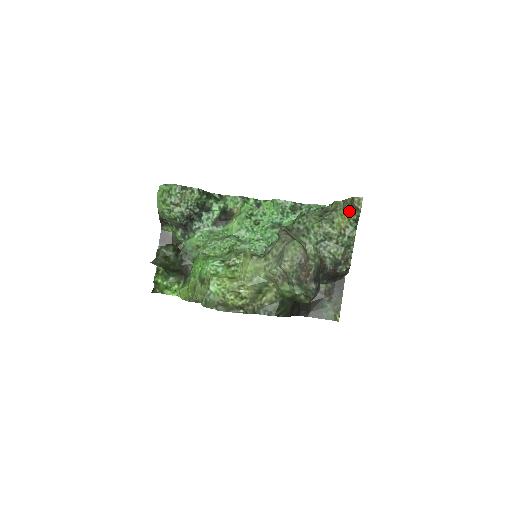
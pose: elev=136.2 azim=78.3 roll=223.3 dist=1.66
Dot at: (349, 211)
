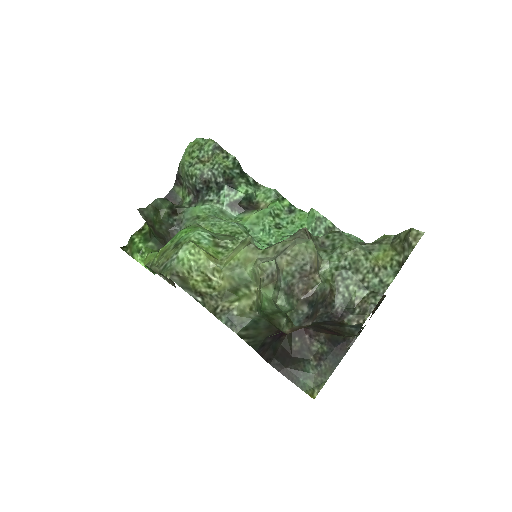
Dot at: (397, 248)
